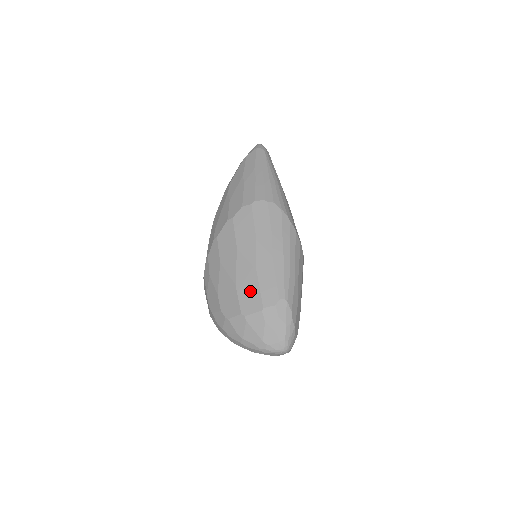
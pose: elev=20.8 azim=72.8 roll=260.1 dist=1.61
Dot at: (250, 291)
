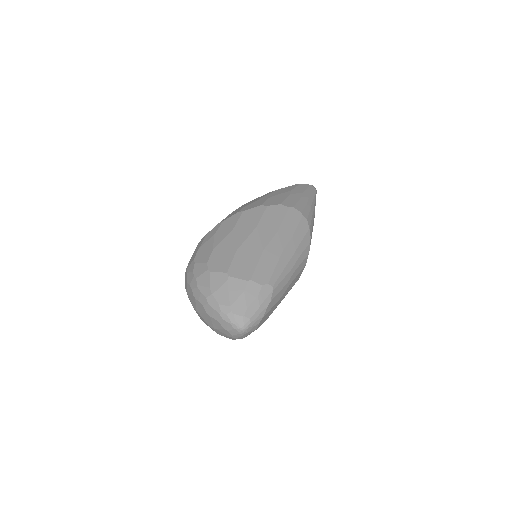
Dot at: (247, 261)
